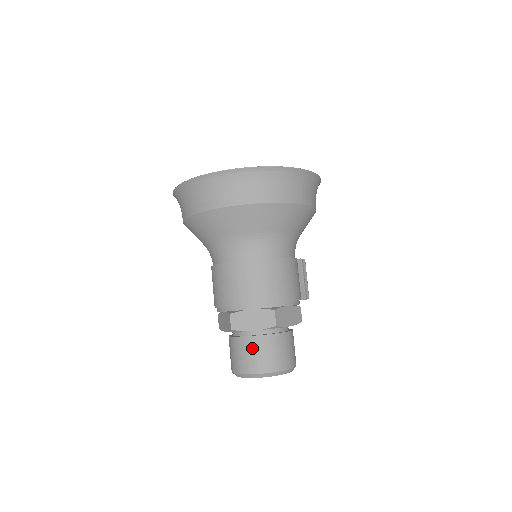
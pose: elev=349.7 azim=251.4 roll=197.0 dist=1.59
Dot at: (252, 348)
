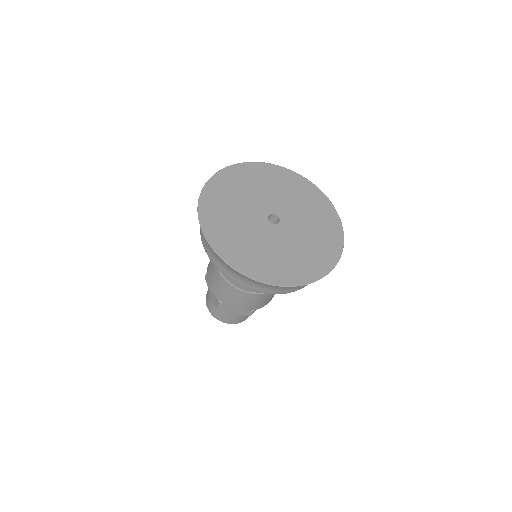
Dot at: (227, 315)
